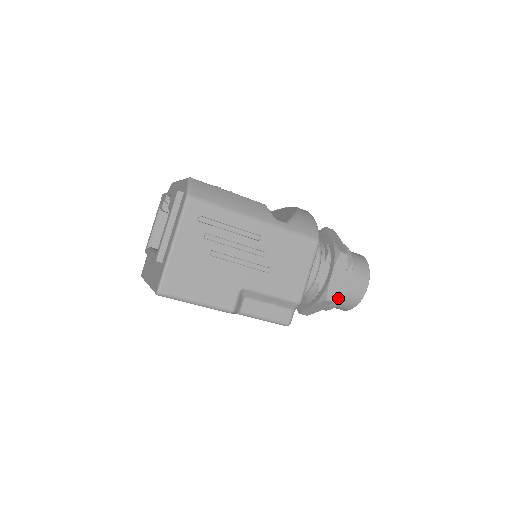
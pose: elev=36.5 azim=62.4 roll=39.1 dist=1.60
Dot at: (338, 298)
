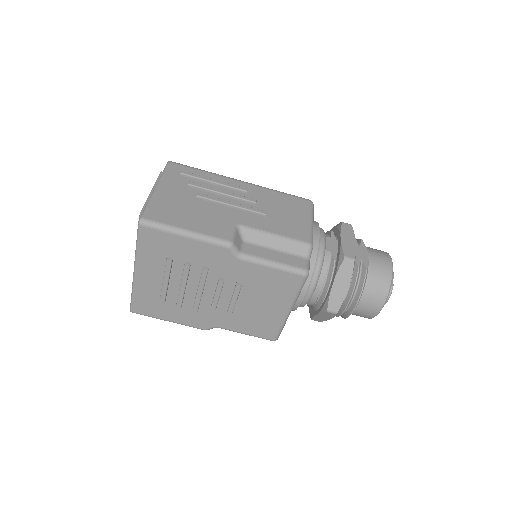
Dot at: (362, 272)
